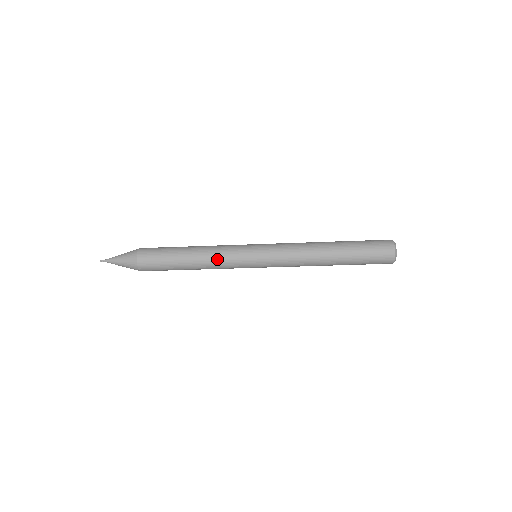
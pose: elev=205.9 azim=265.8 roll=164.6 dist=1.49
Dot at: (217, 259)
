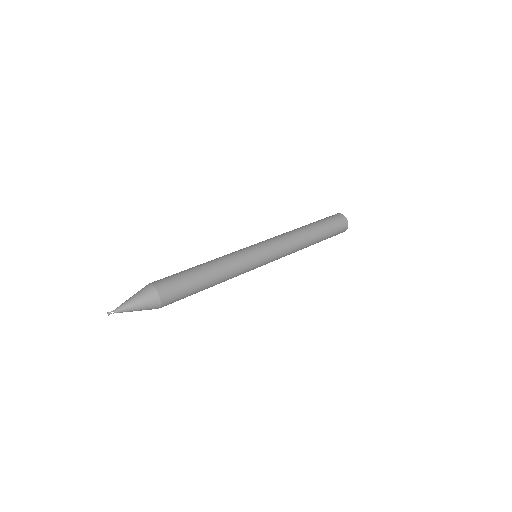
Dot at: occluded
